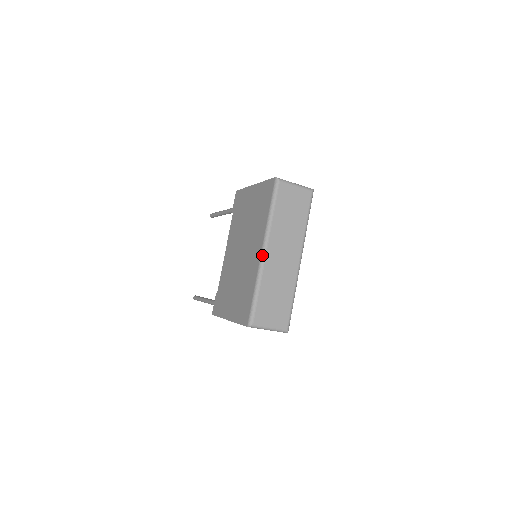
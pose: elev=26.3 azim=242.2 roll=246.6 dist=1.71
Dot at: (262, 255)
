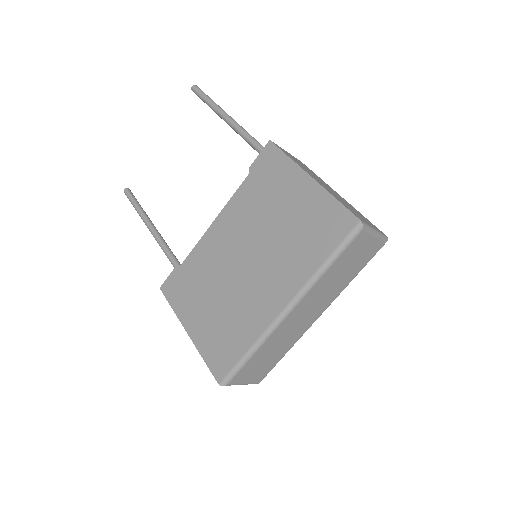
Dot at: (283, 315)
